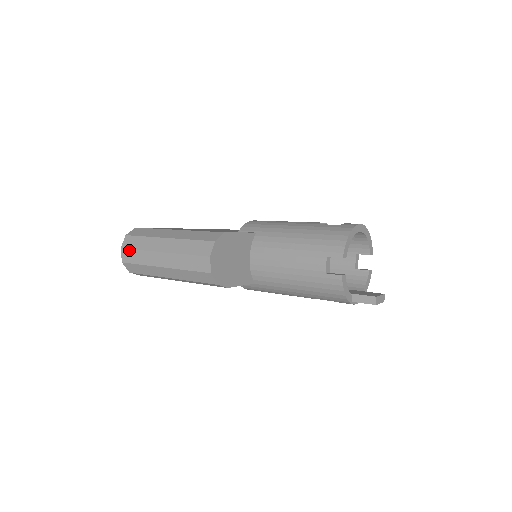
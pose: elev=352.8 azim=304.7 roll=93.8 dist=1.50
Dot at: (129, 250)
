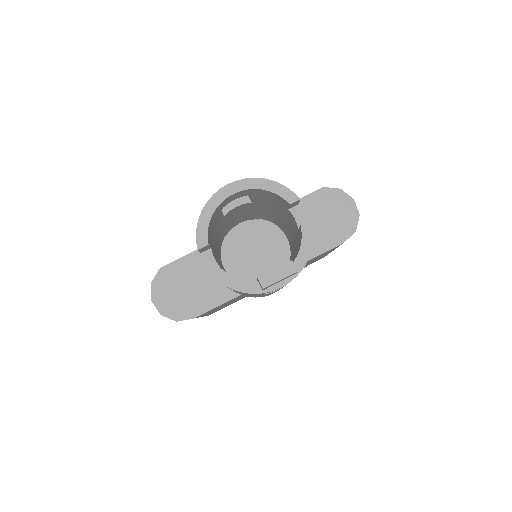
Dot at: occluded
